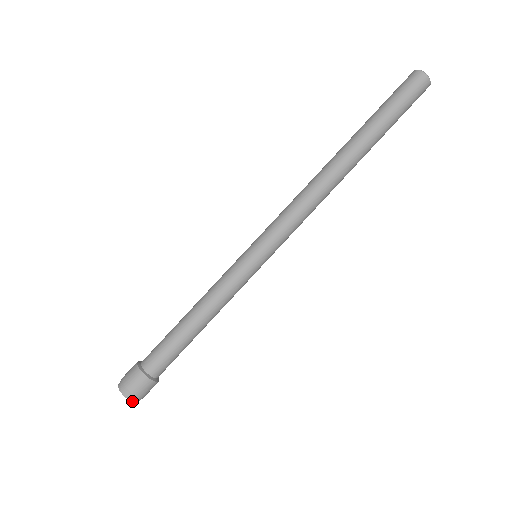
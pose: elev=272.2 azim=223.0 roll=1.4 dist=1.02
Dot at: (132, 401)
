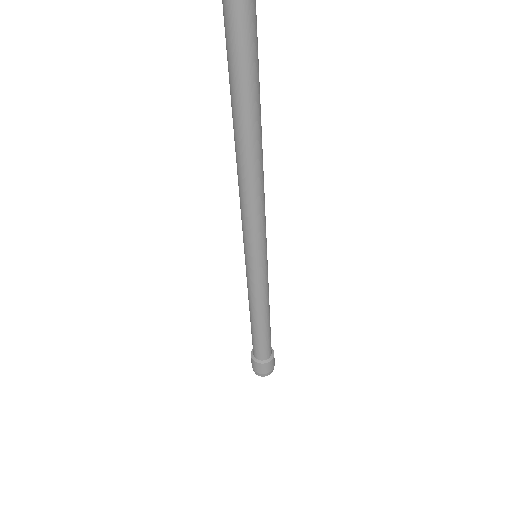
Dot at: (262, 376)
